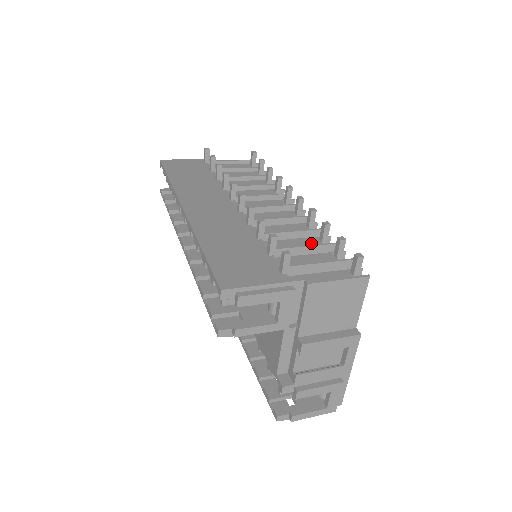
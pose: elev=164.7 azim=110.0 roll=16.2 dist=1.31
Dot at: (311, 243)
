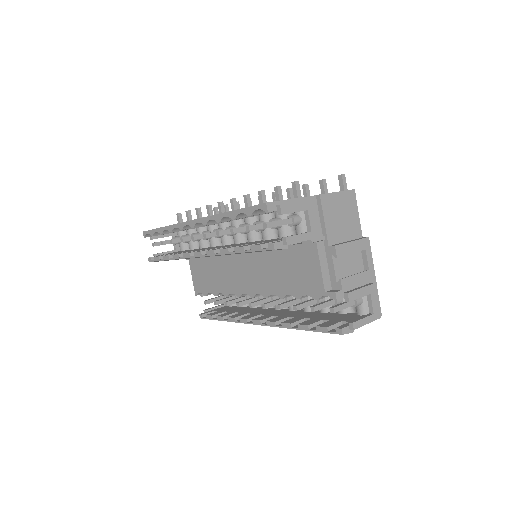
Dot at: occluded
